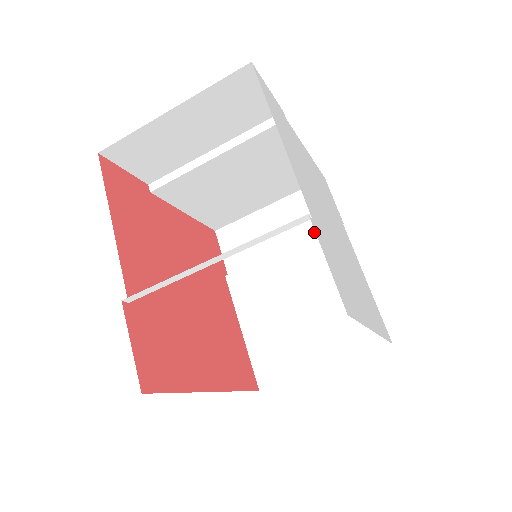
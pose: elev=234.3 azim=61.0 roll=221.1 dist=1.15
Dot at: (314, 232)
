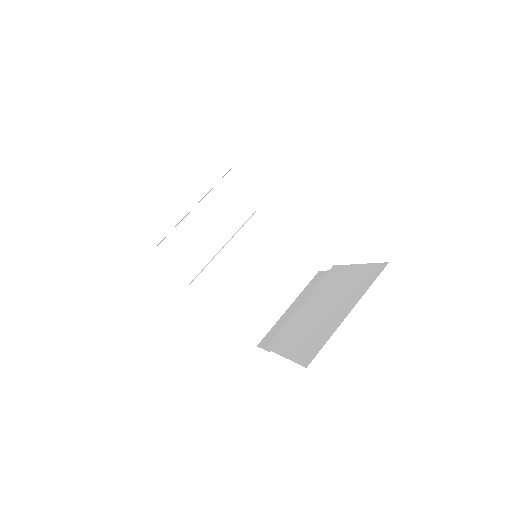
Dot at: occluded
